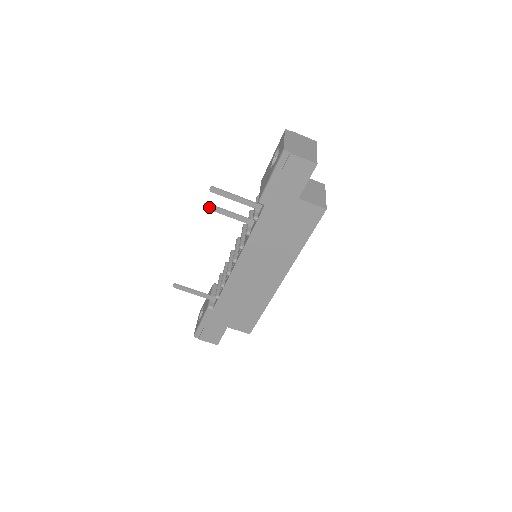
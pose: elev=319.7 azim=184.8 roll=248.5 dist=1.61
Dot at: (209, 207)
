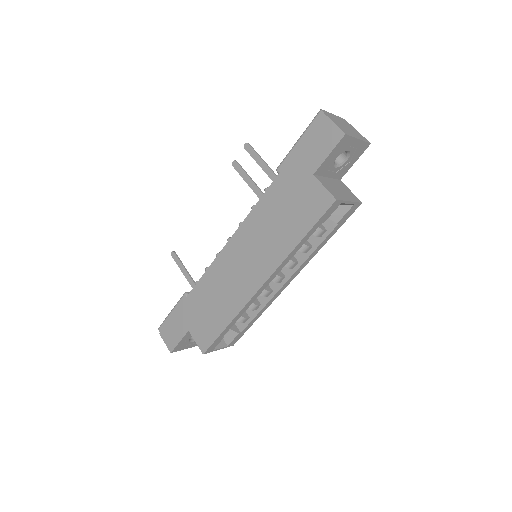
Dot at: (236, 166)
